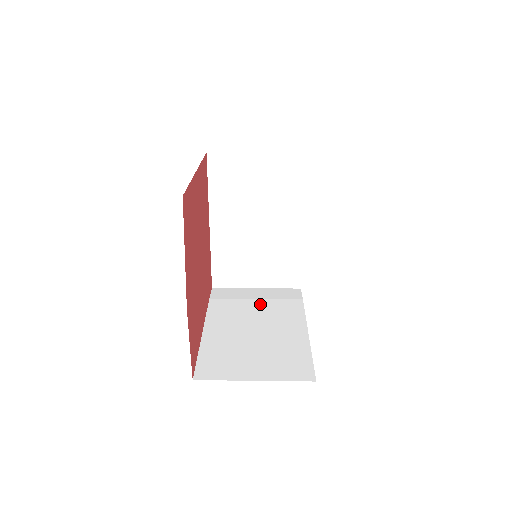
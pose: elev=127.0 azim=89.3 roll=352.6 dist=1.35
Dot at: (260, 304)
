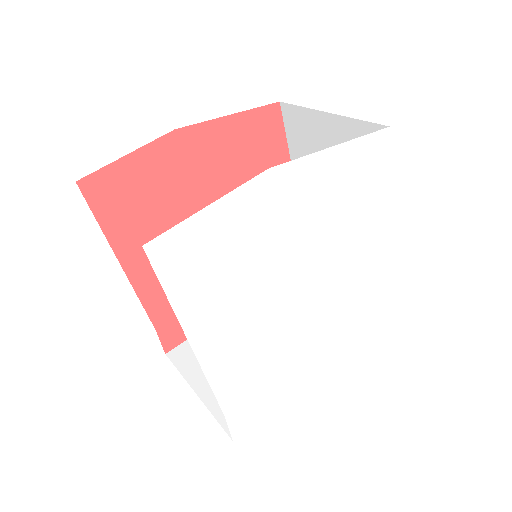
Dot at: occluded
